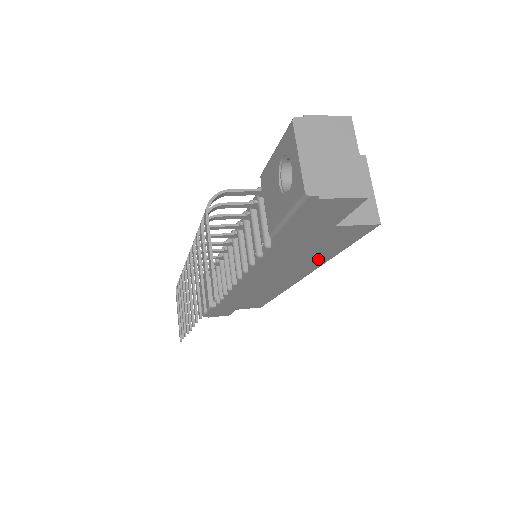
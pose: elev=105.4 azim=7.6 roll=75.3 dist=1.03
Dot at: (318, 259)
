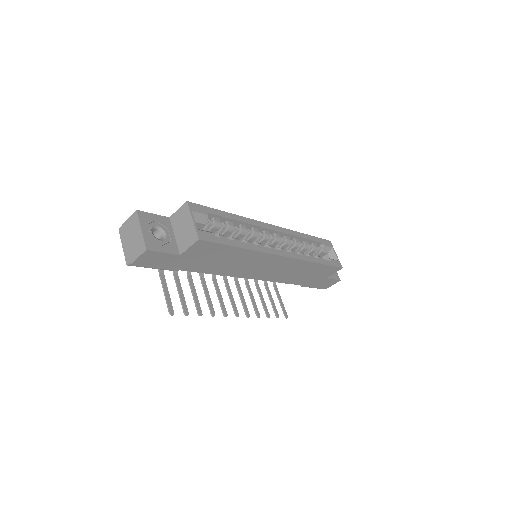
Dot at: (242, 254)
